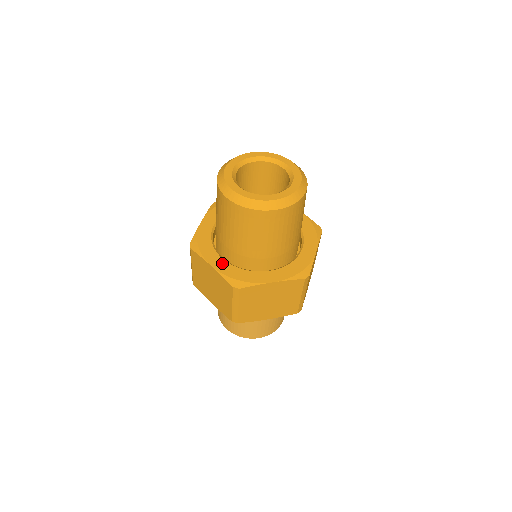
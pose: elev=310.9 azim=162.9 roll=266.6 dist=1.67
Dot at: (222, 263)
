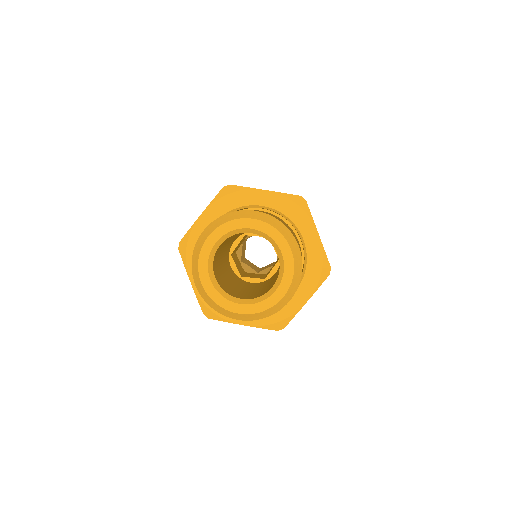
Dot at: occluded
